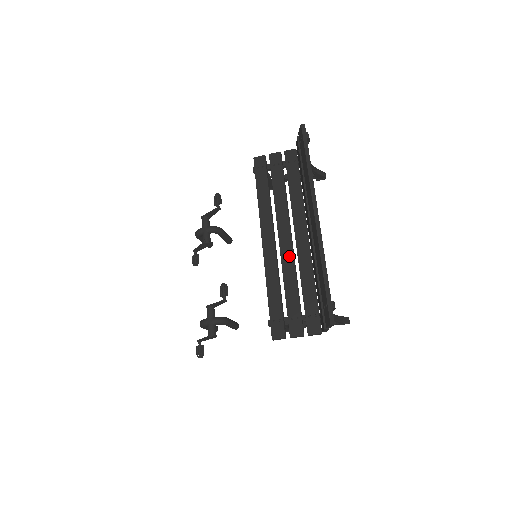
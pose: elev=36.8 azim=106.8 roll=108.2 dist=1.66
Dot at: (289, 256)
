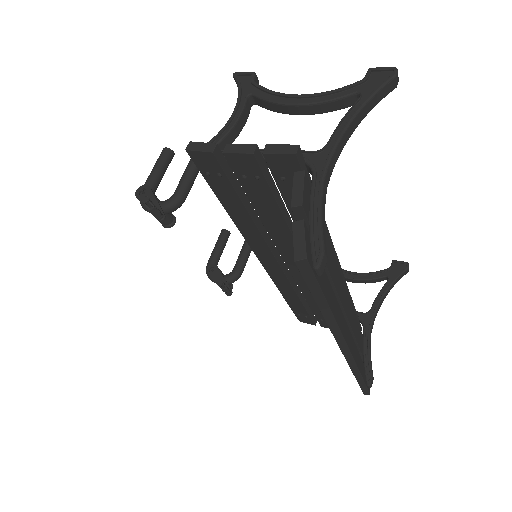
Dot at: occluded
